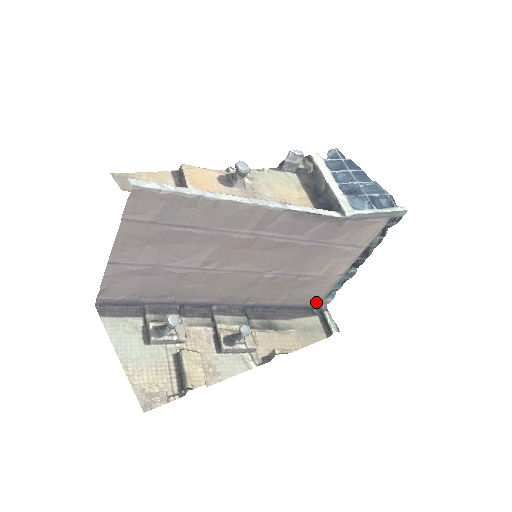
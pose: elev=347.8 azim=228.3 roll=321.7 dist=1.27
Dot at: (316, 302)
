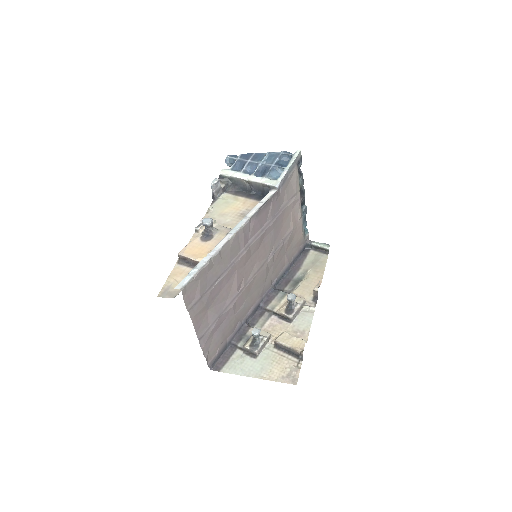
Dot at: (302, 244)
